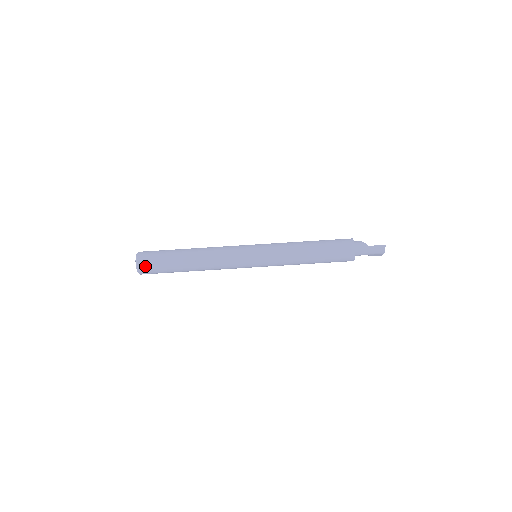
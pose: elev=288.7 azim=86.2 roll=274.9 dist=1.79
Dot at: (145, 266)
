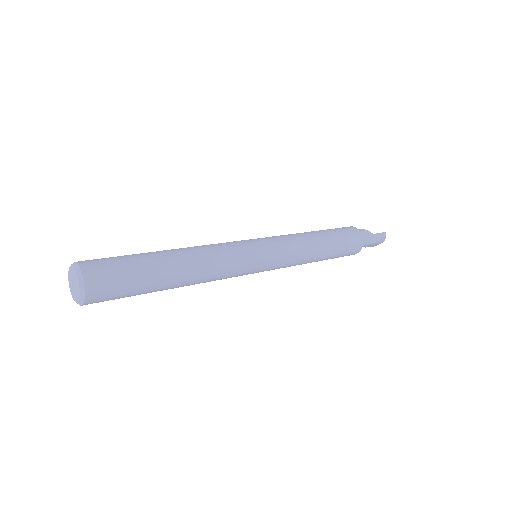
Dot at: (99, 287)
